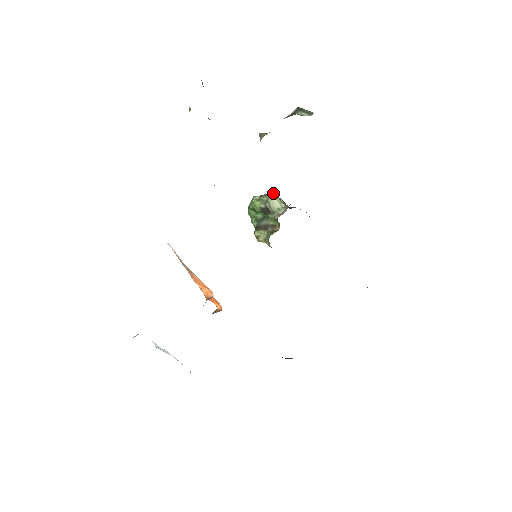
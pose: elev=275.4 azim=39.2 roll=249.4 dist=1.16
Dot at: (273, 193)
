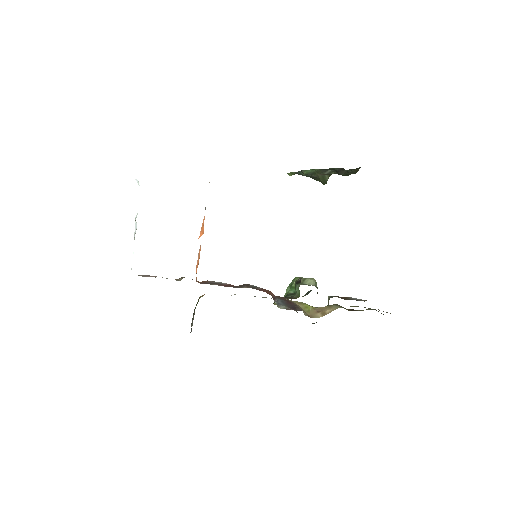
Dot at: occluded
